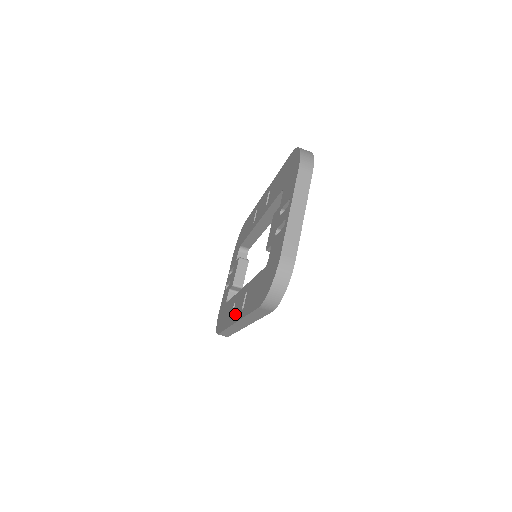
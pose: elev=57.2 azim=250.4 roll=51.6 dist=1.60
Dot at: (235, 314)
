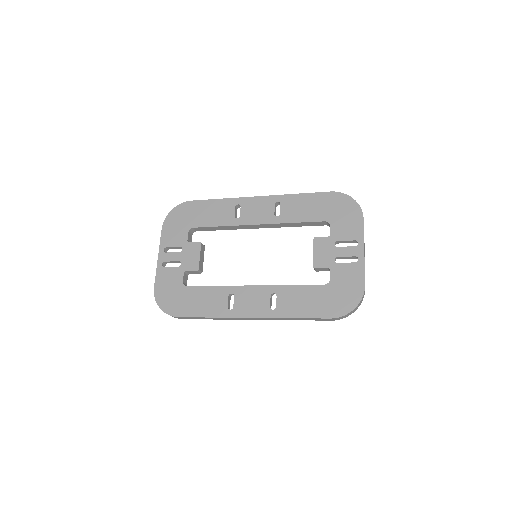
Dot at: (247, 308)
